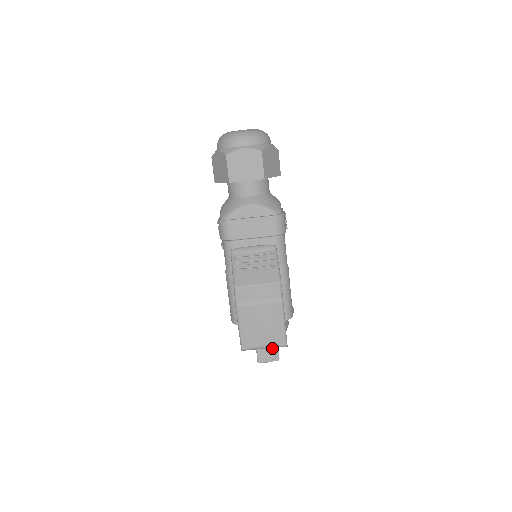
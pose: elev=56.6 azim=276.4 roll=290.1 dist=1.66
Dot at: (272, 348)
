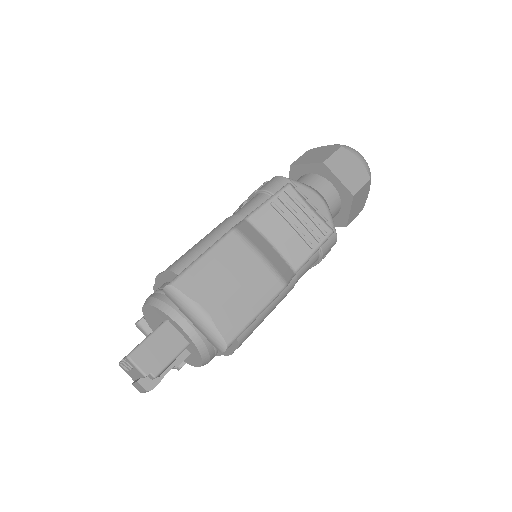
Dot at: (169, 357)
